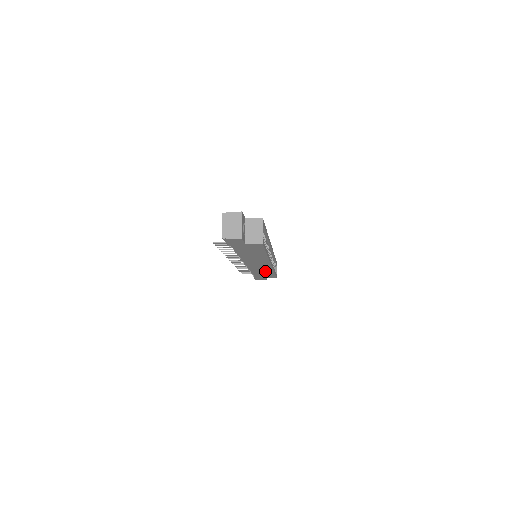
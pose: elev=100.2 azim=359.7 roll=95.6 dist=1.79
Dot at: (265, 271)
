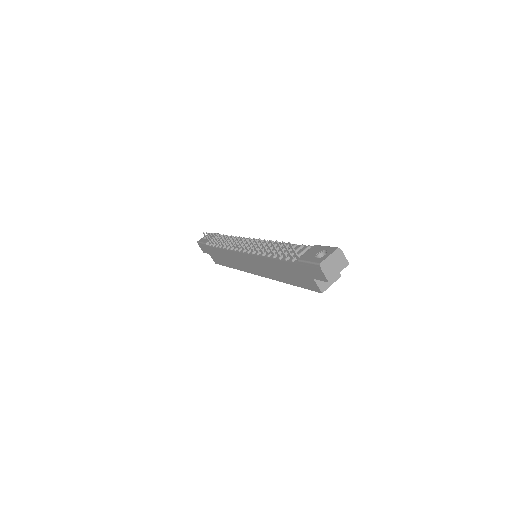
Dot at: (233, 262)
